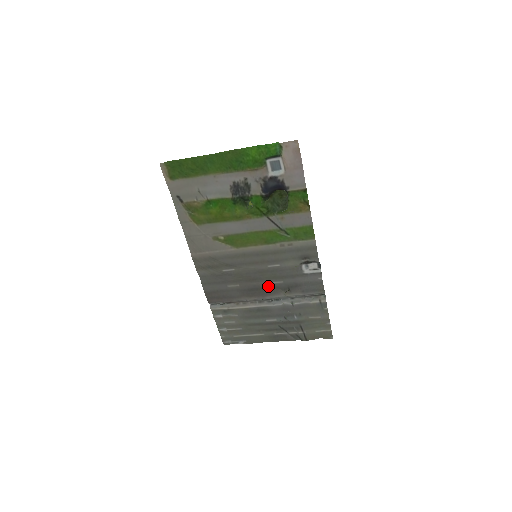
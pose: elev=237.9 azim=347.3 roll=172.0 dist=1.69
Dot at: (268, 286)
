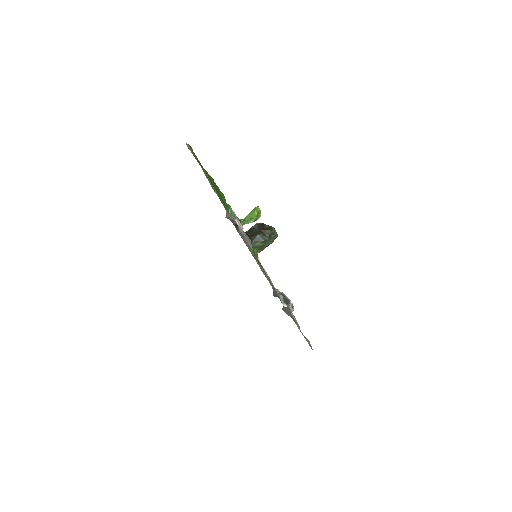
Dot at: occluded
